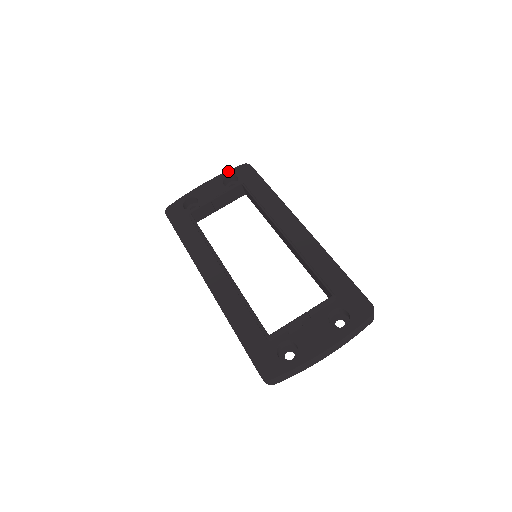
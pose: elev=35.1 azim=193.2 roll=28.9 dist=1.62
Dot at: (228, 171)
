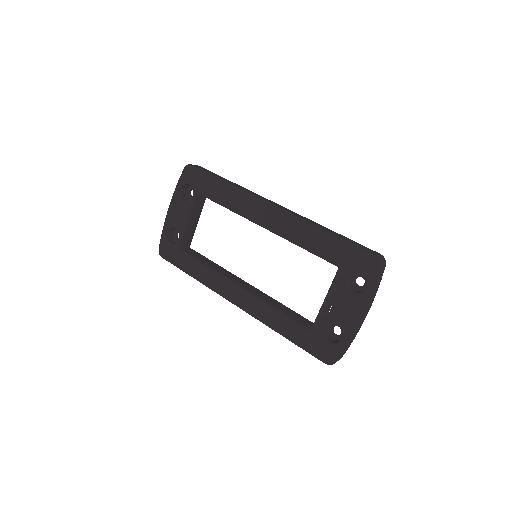
Dot at: (178, 183)
